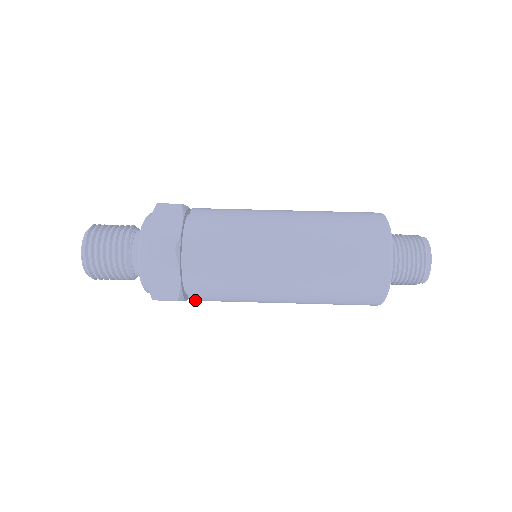
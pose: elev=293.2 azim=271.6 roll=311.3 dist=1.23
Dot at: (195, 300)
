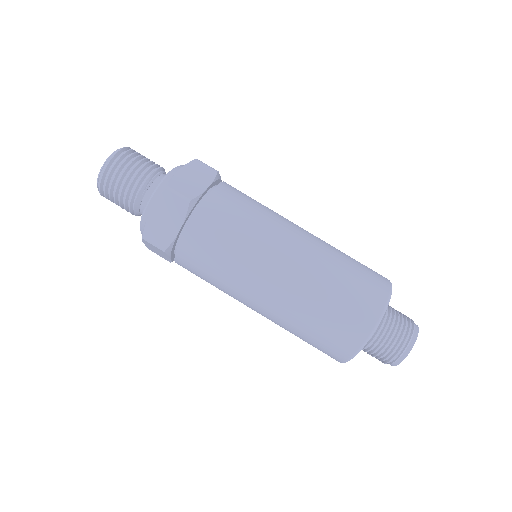
Dot at: (179, 263)
